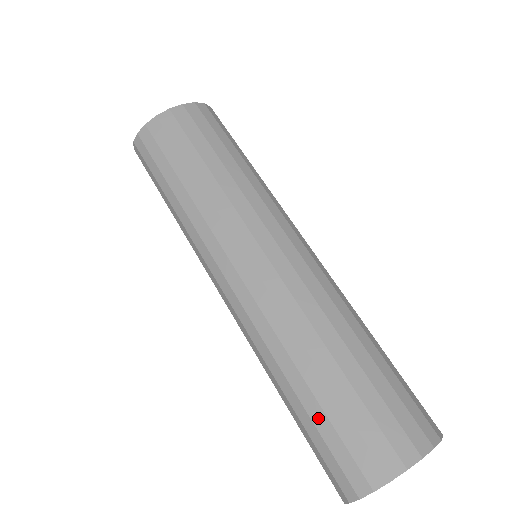
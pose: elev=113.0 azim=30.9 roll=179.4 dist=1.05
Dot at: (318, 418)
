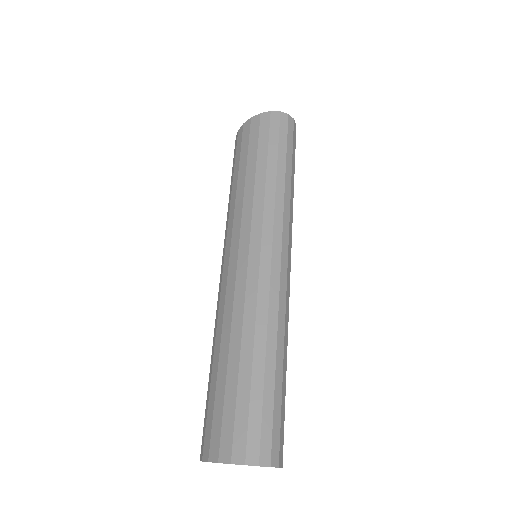
Dot at: occluded
